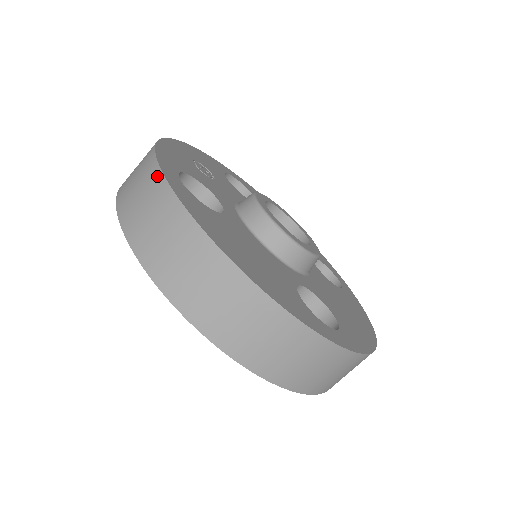
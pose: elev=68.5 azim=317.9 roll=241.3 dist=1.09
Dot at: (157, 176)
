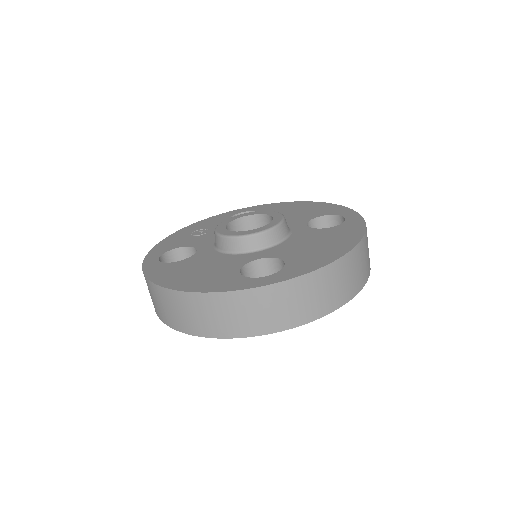
Dot at: occluded
